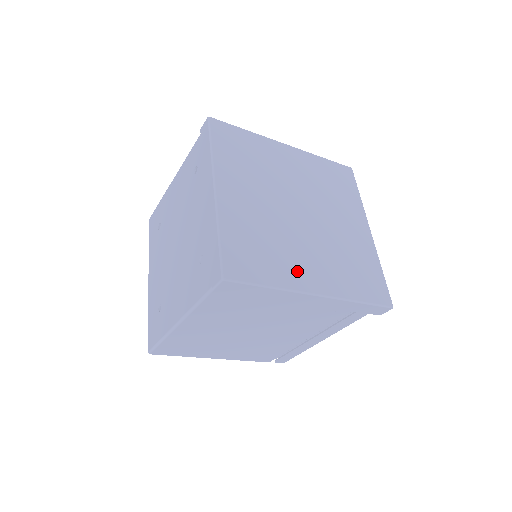
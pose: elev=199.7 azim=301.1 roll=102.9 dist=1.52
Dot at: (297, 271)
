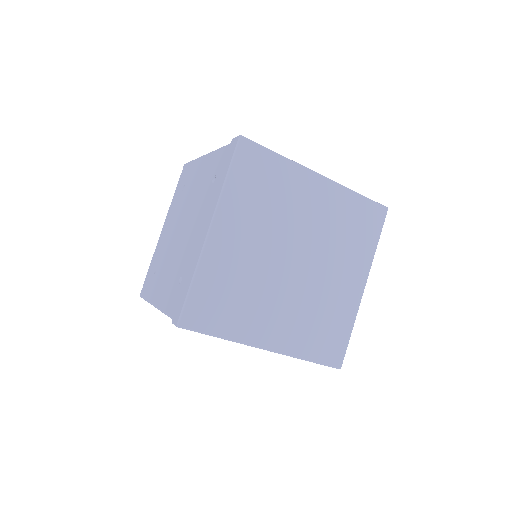
Dot at: (257, 325)
